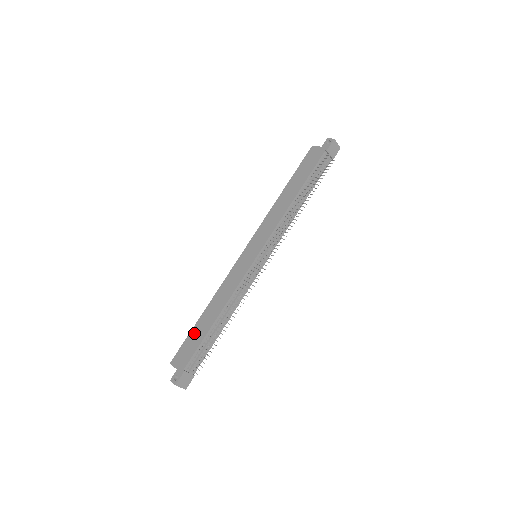
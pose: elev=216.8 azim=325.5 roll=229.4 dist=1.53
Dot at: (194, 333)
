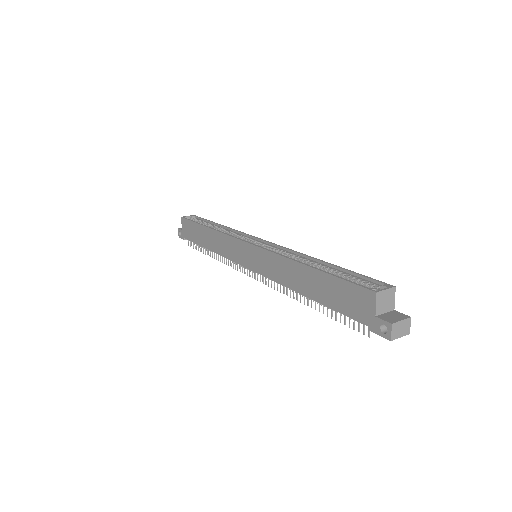
Dot at: (196, 229)
